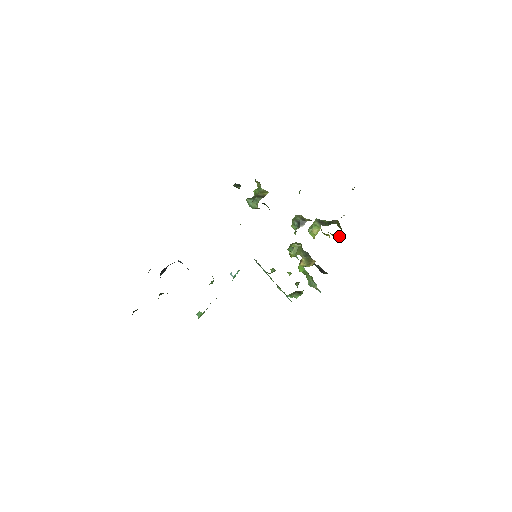
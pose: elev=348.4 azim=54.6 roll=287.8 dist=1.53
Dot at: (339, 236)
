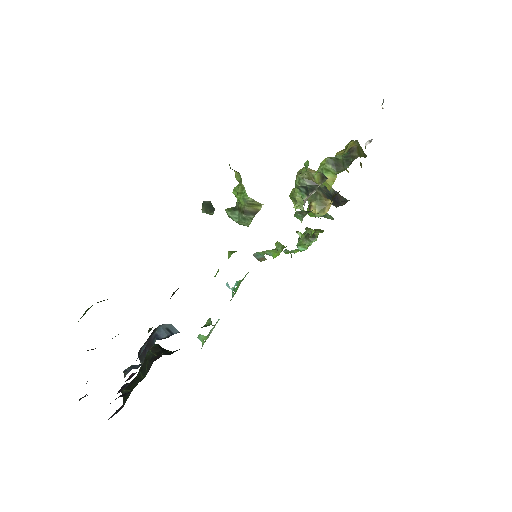
Dot at: (361, 163)
